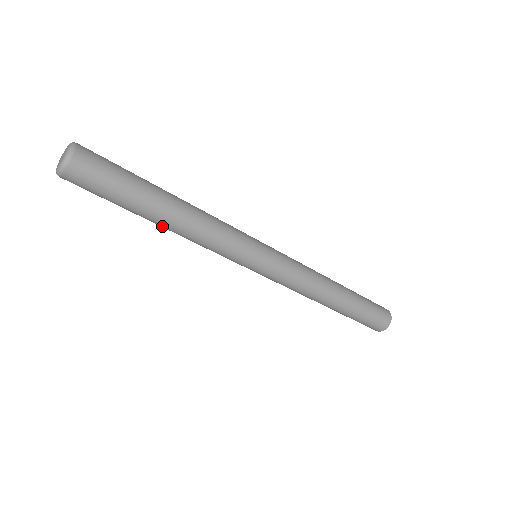
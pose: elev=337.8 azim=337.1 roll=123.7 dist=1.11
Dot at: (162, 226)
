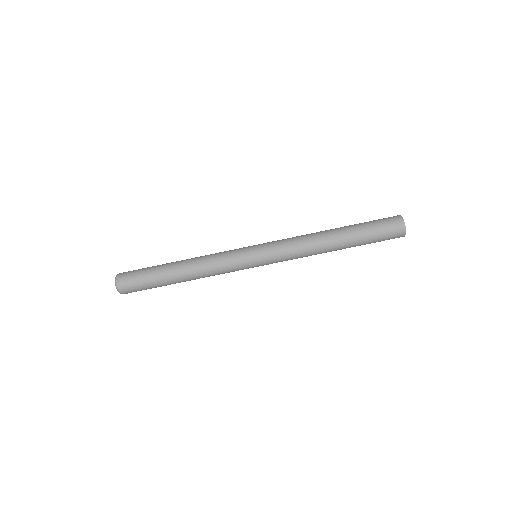
Dot at: (185, 281)
